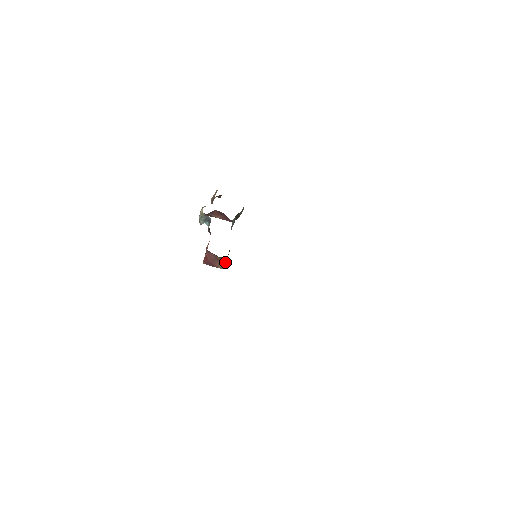
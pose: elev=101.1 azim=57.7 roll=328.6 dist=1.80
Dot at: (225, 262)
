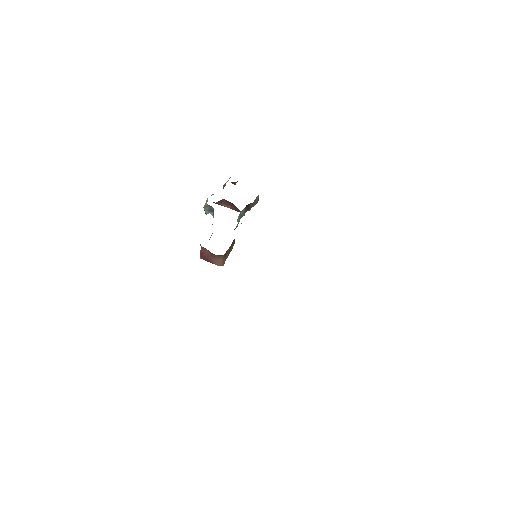
Dot at: (224, 259)
